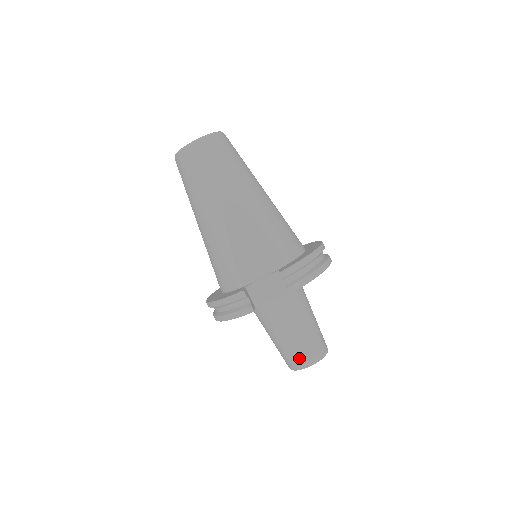
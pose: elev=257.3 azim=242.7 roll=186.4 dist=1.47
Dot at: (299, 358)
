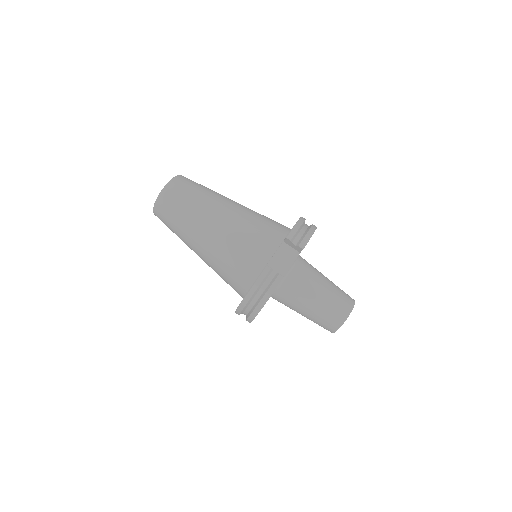
Dot at: (337, 312)
